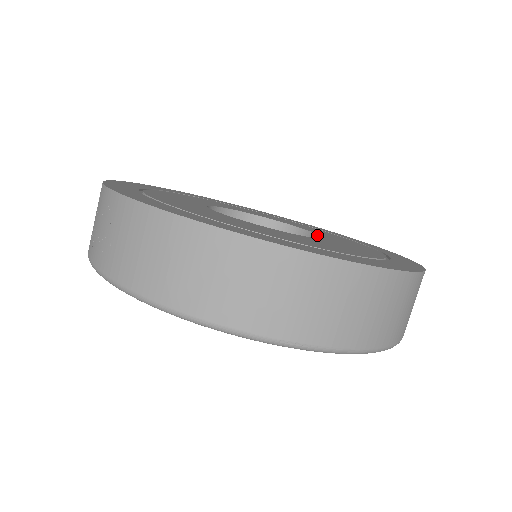
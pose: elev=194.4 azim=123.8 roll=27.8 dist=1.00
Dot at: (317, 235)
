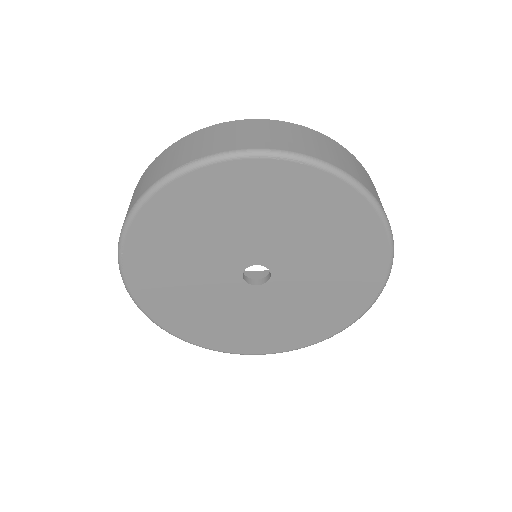
Dot at: occluded
